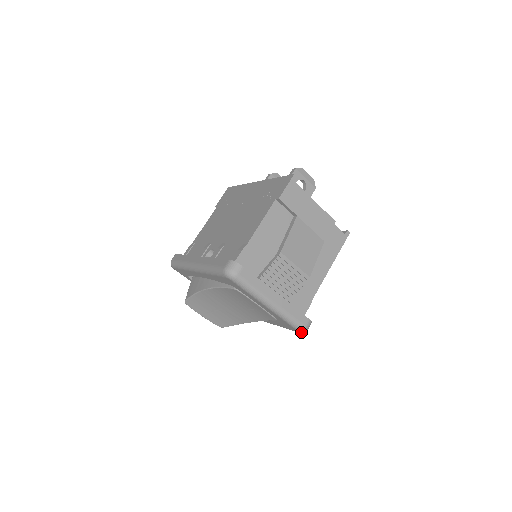
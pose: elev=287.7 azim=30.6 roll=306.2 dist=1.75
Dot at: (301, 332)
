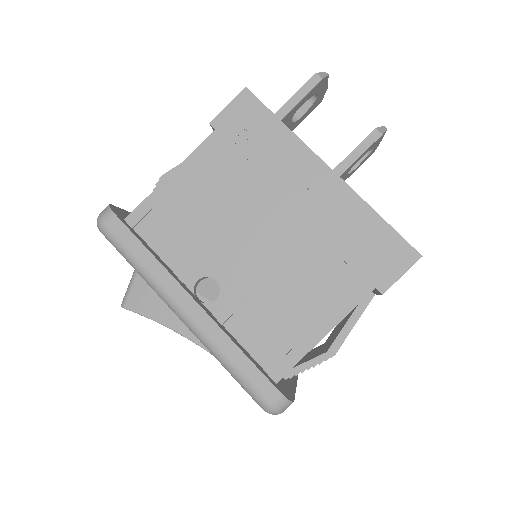
Dot at: occluded
